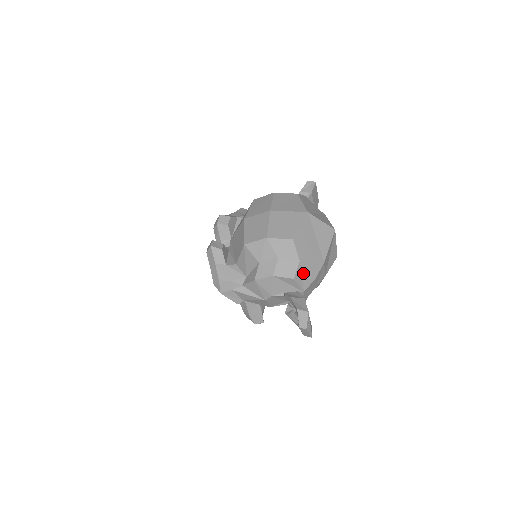
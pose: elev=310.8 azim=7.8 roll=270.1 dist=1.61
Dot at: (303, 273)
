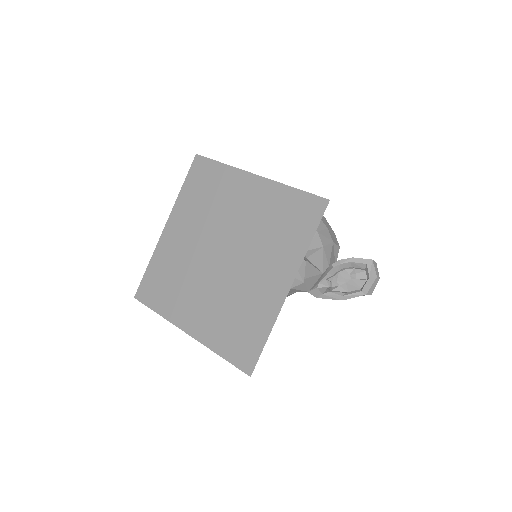
Dot at: occluded
